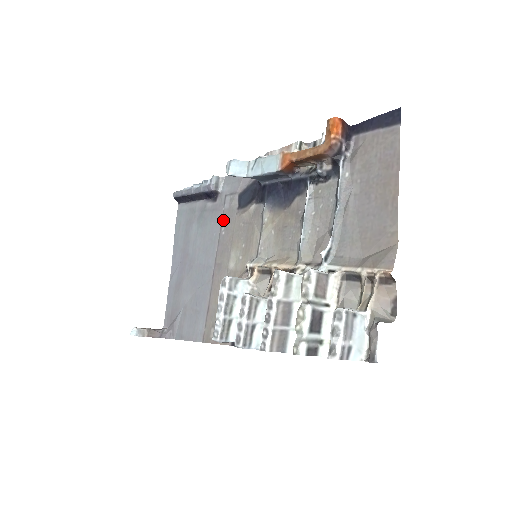
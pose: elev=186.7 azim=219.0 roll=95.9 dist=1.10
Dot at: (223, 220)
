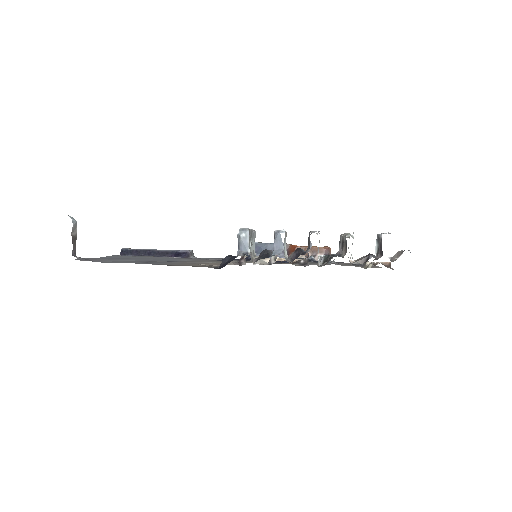
Dot at: (197, 259)
